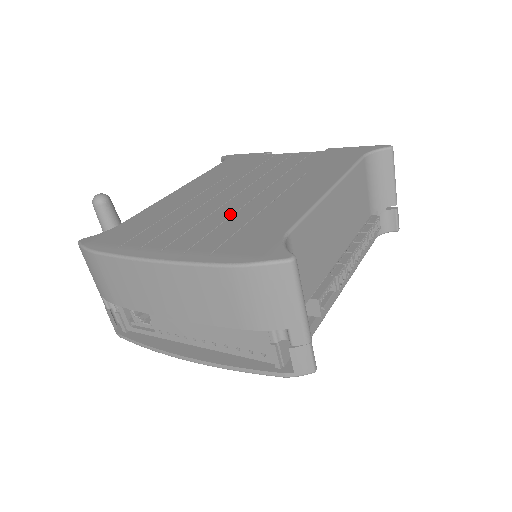
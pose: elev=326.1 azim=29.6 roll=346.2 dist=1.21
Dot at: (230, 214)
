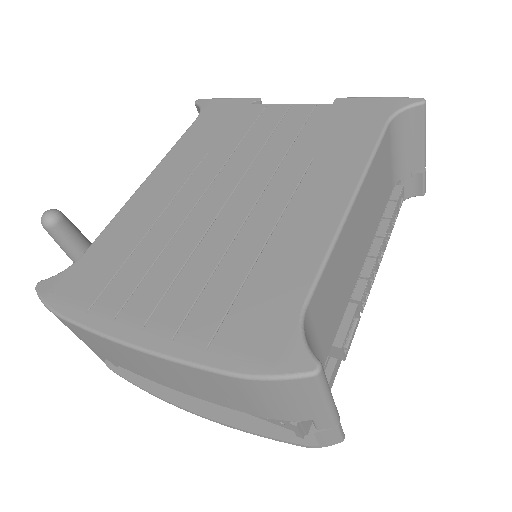
Dot at: (222, 250)
